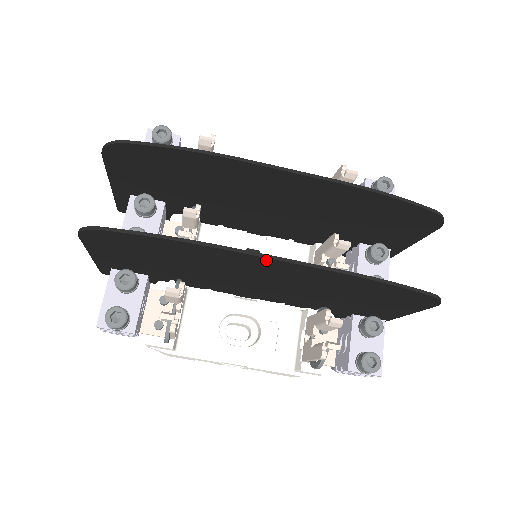
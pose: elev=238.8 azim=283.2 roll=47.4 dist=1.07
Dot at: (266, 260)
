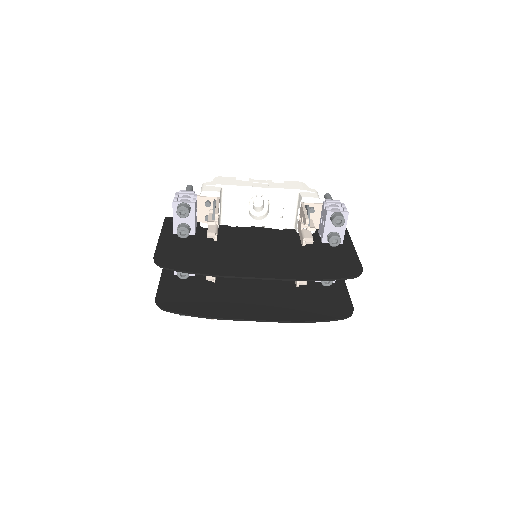
Dot at: (252, 318)
